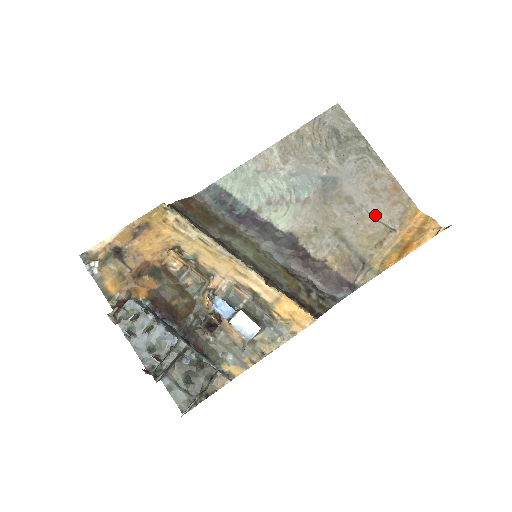
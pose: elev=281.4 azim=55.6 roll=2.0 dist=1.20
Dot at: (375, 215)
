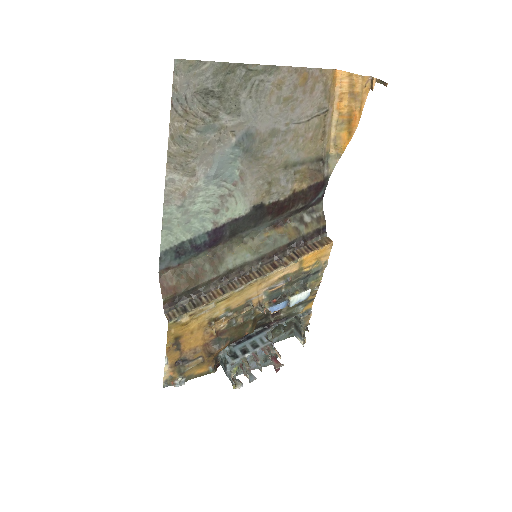
Dot at: (303, 119)
